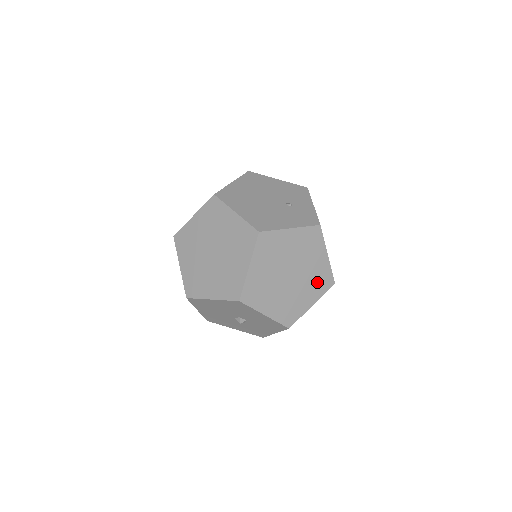
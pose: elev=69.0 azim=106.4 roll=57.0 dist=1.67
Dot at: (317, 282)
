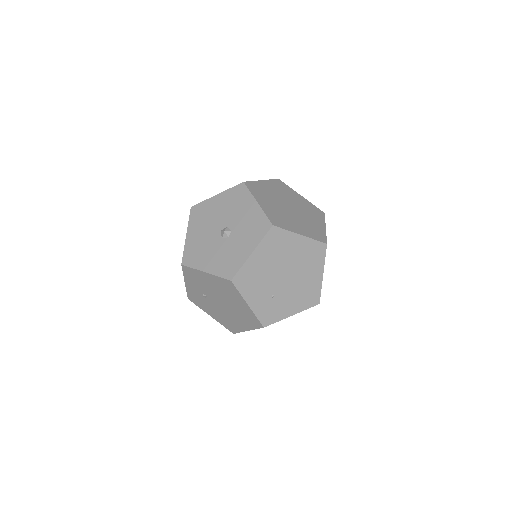
Dot at: (311, 230)
